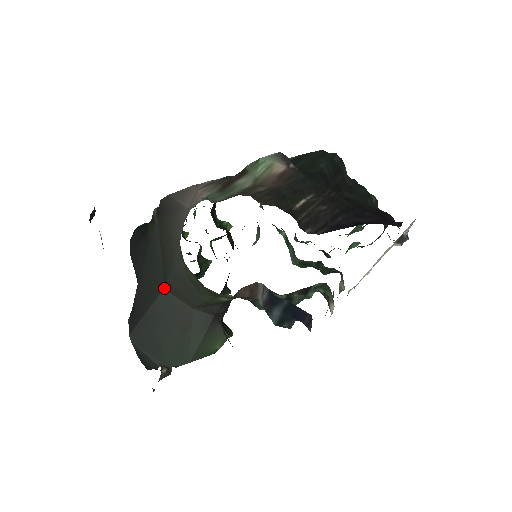
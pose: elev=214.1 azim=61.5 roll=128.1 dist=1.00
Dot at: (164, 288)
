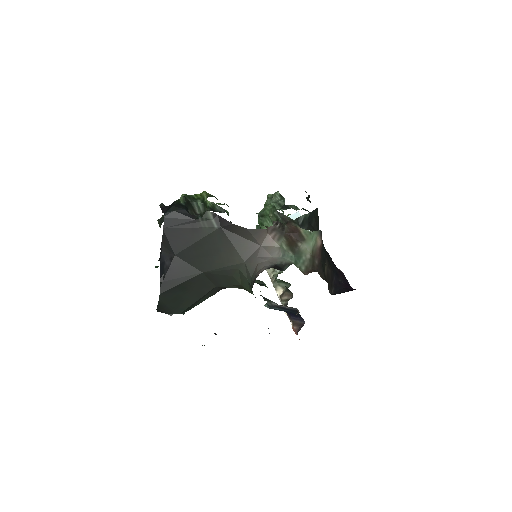
Dot at: (203, 272)
